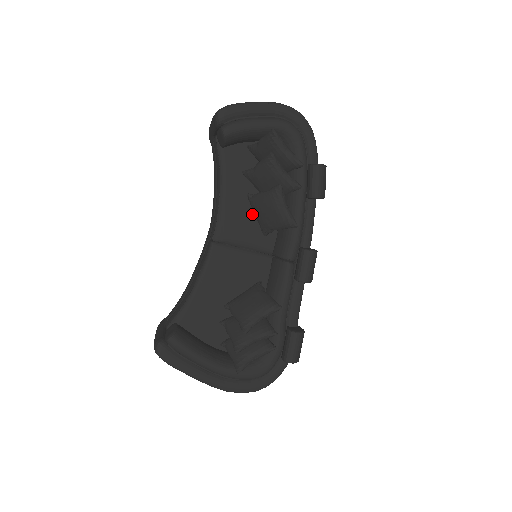
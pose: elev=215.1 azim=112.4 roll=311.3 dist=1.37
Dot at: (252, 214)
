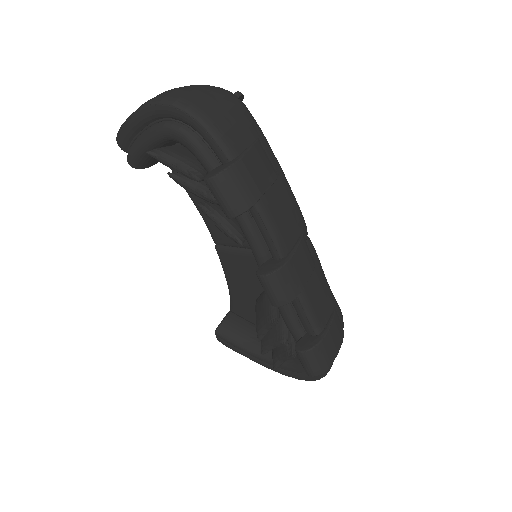
Dot at: occluded
